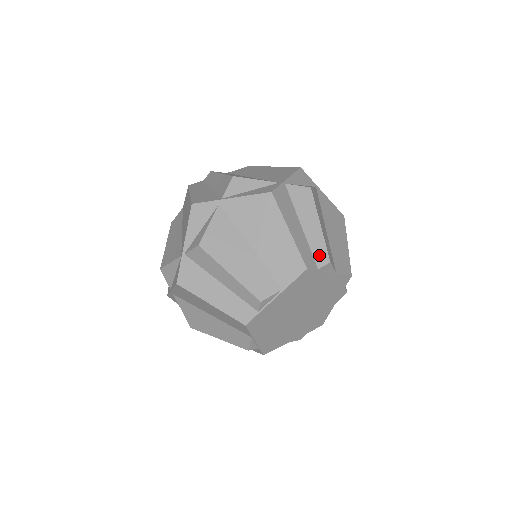
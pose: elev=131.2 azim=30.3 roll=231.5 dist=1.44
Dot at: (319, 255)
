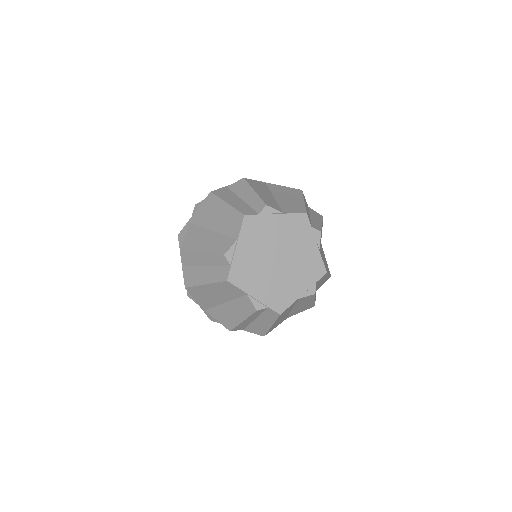
Dot at: (257, 206)
